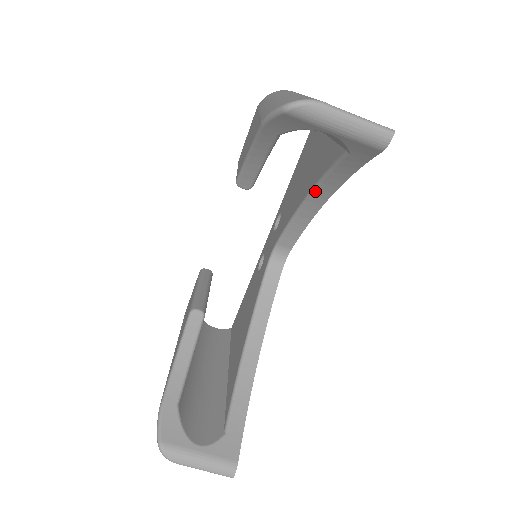
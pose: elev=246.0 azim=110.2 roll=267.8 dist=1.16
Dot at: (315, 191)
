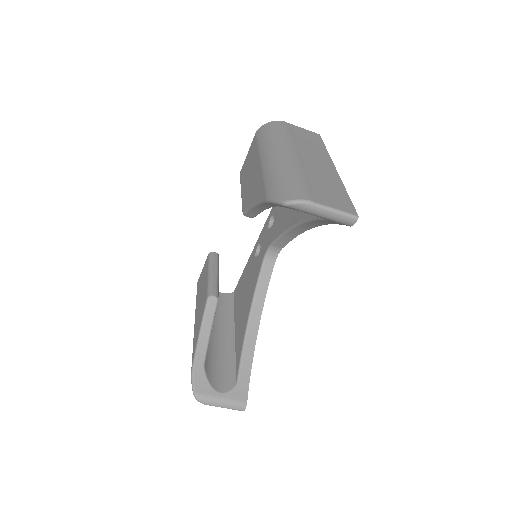
Dot at: (302, 224)
